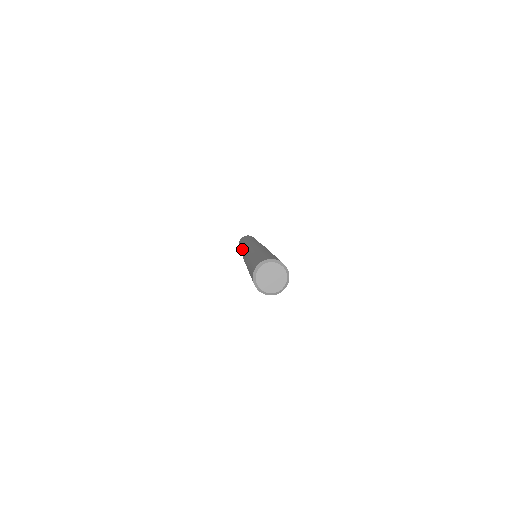
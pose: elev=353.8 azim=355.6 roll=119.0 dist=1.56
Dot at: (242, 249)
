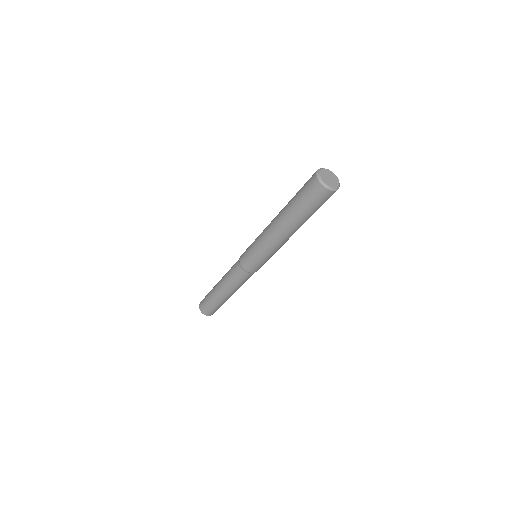
Dot at: (230, 273)
